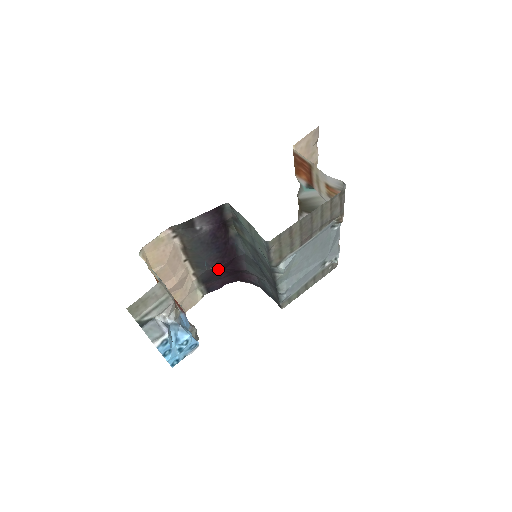
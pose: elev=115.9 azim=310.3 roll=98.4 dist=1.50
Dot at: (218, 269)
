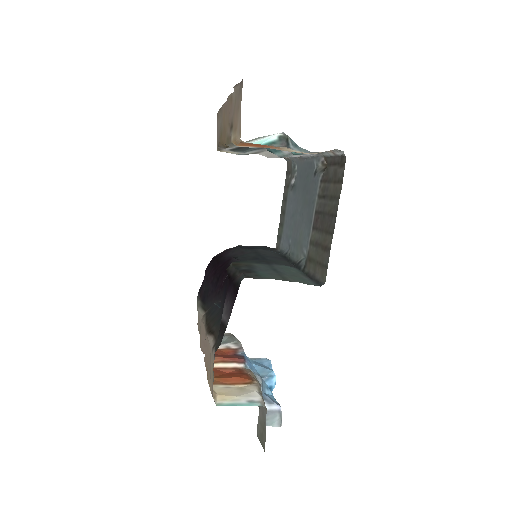
Dot at: (217, 287)
